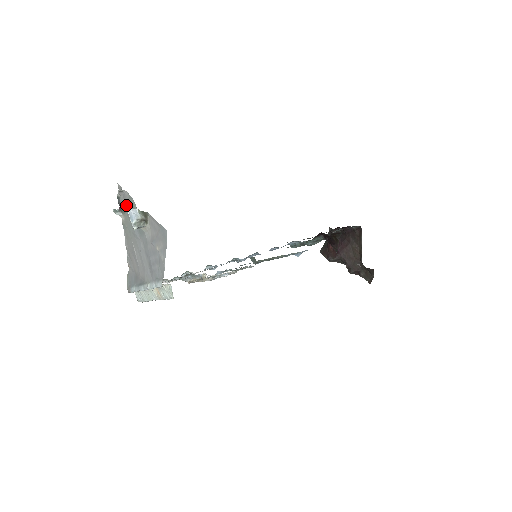
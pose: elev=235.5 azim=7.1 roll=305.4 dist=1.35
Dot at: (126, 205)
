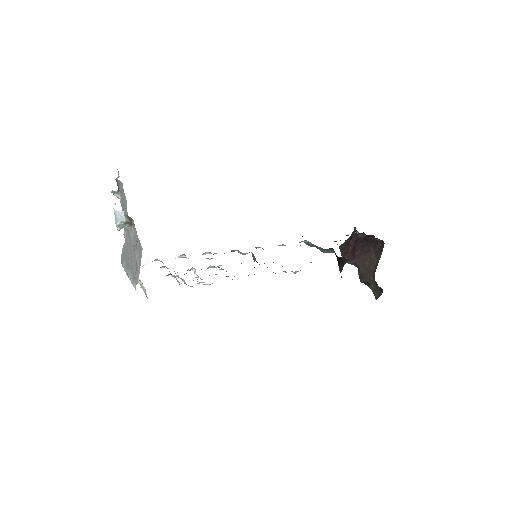
Dot at: (122, 193)
